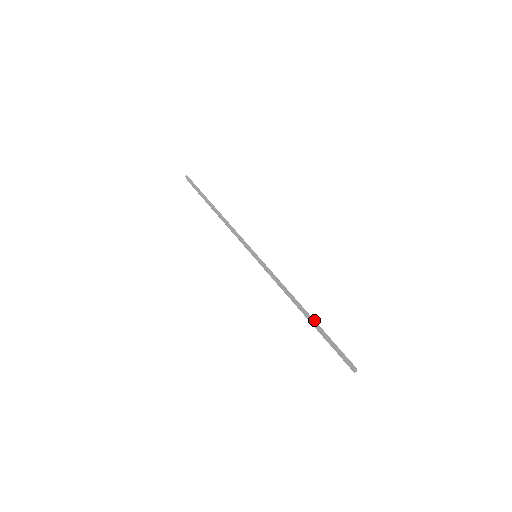
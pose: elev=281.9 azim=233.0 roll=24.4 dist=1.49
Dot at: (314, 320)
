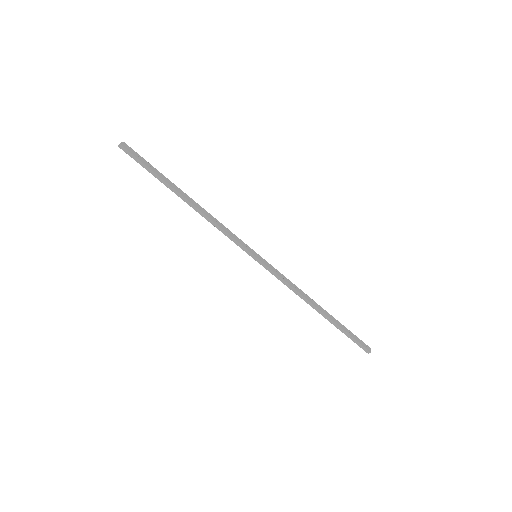
Dot at: (330, 319)
